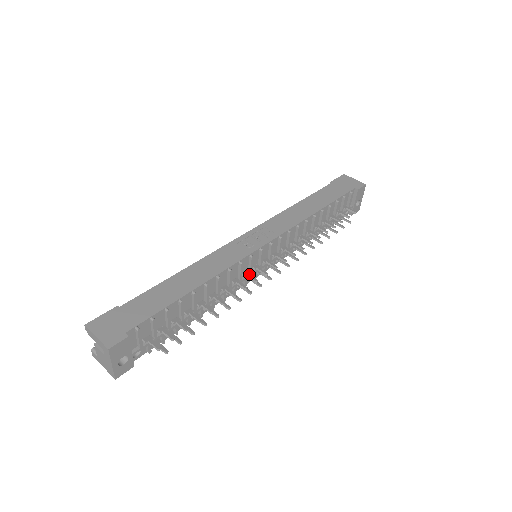
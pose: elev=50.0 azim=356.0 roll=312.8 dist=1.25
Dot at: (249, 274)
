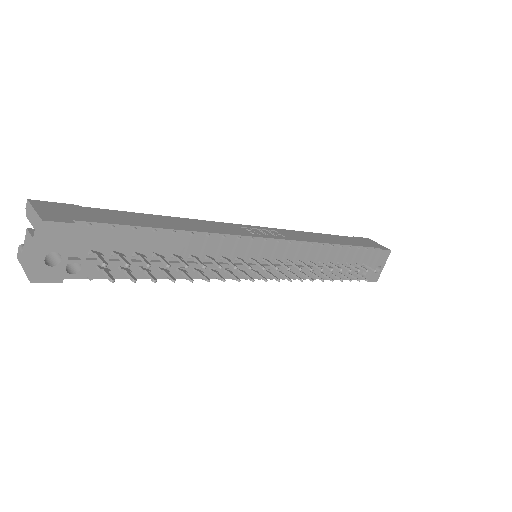
Dot at: (244, 260)
